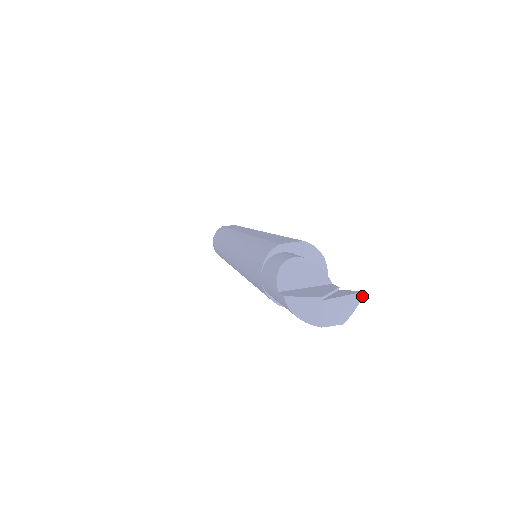
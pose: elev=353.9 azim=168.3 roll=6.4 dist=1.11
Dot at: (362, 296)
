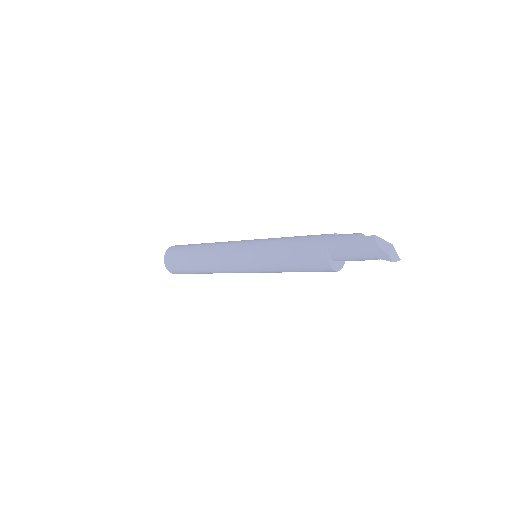
Dot at: (399, 260)
